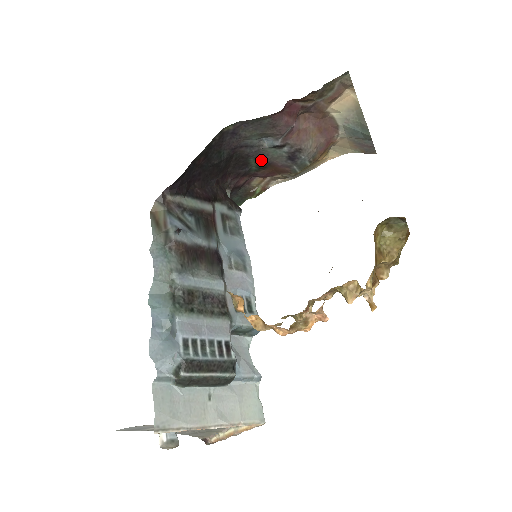
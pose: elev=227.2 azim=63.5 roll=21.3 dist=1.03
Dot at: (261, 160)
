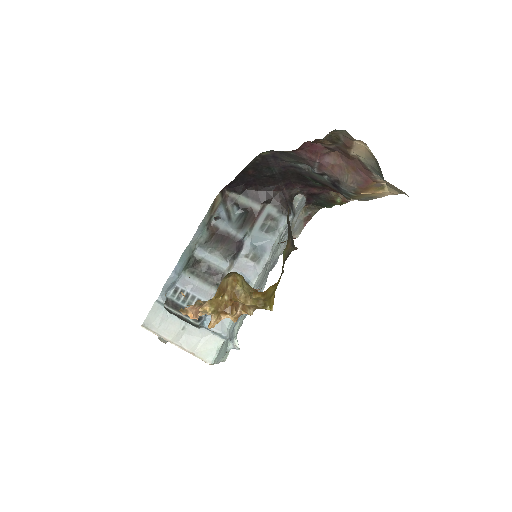
Dot at: (315, 180)
